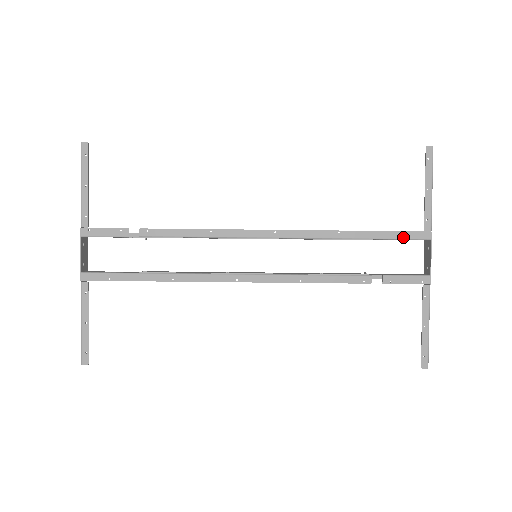
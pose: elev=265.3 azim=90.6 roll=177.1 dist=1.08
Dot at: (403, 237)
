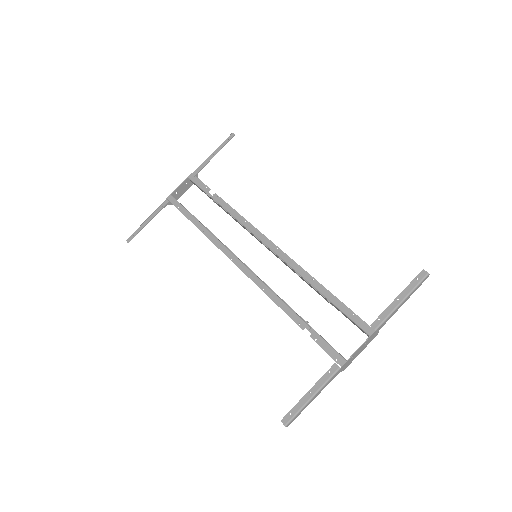
Dot at: (351, 317)
